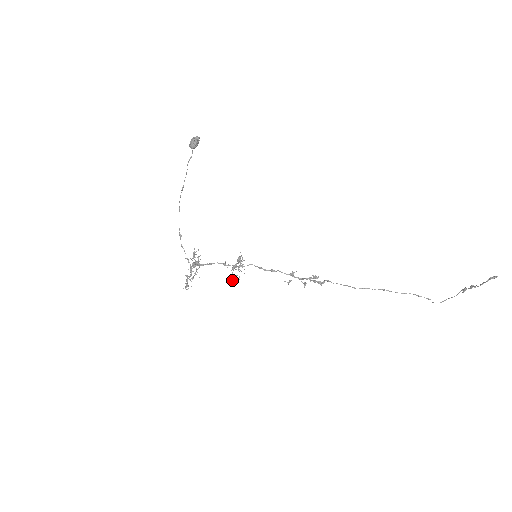
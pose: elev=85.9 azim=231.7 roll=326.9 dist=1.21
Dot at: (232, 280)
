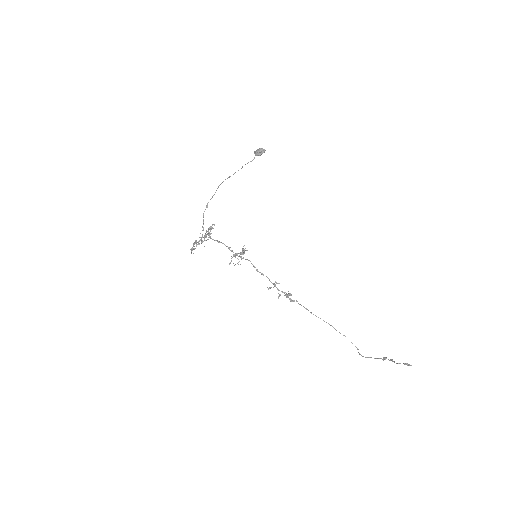
Dot at: (229, 264)
